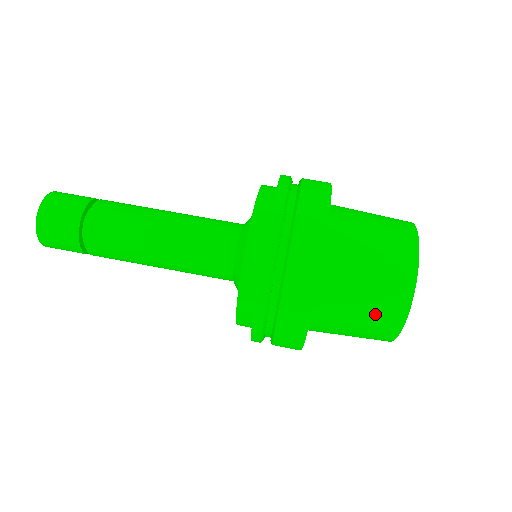
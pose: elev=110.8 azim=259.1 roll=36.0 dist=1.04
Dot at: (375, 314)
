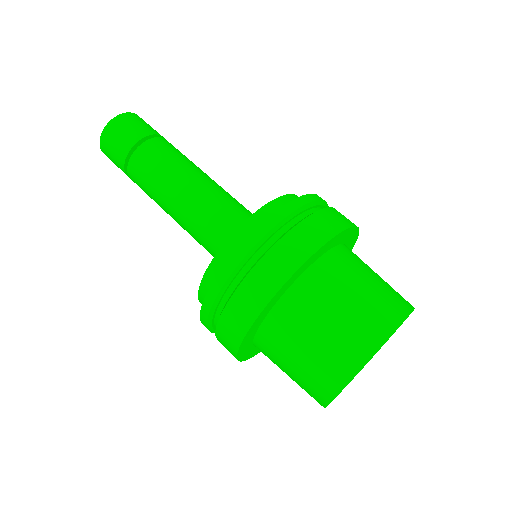
Dot at: (315, 366)
